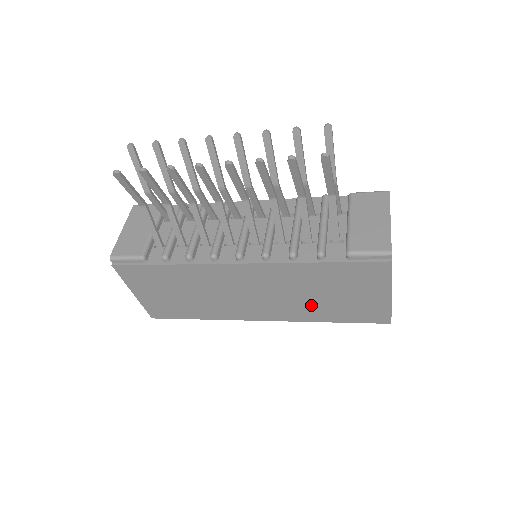
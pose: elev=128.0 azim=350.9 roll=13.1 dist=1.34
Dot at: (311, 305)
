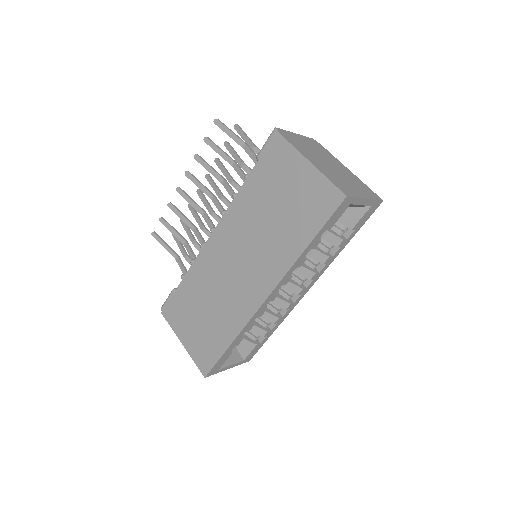
Dot at: (277, 236)
